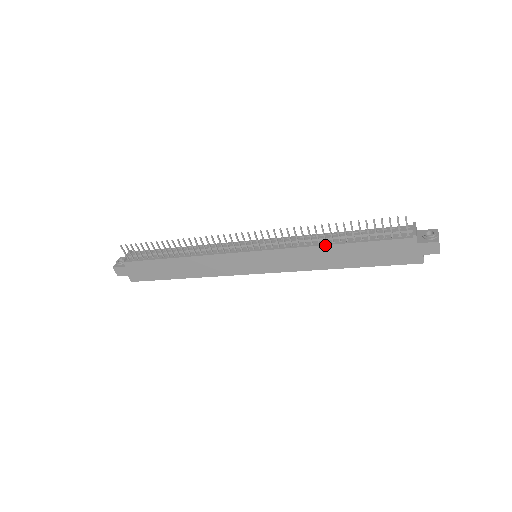
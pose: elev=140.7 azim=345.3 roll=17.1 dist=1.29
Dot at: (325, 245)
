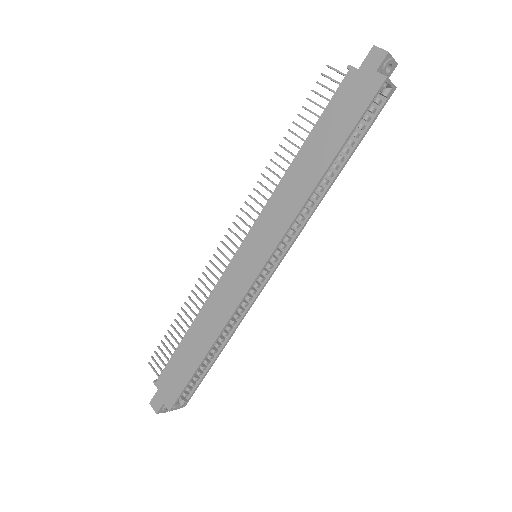
Dot at: (290, 165)
